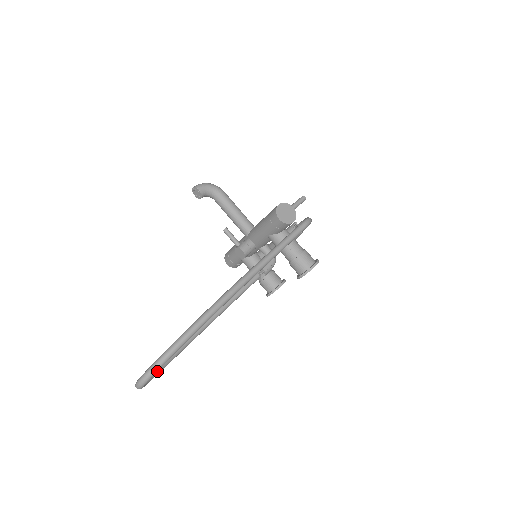
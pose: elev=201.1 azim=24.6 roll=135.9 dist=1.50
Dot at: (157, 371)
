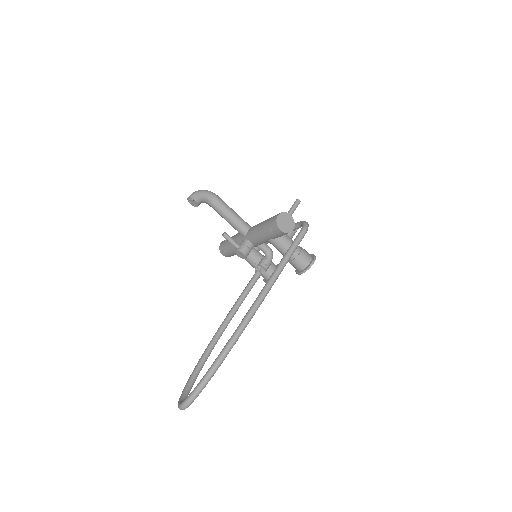
Dot at: (191, 386)
